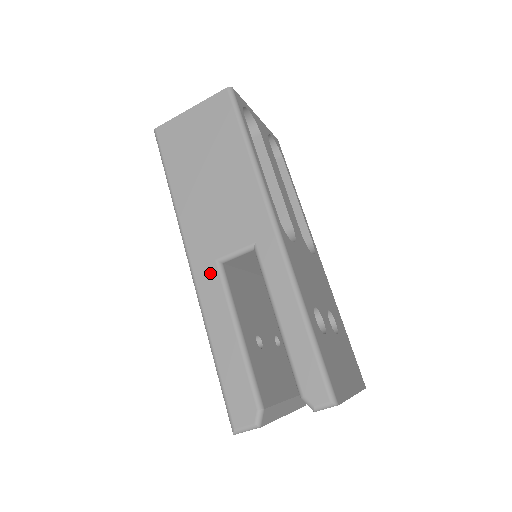
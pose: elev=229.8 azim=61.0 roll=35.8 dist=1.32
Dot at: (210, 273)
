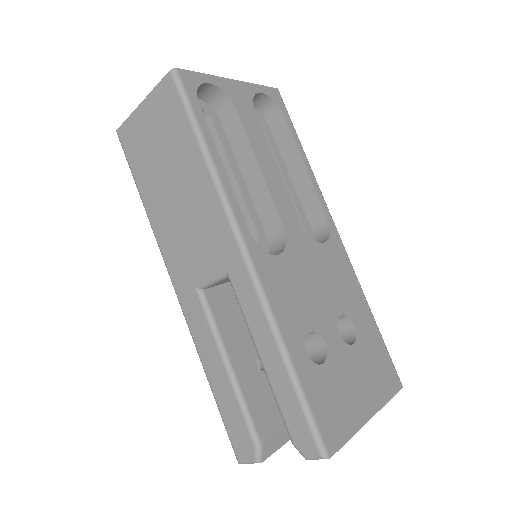
Dot at: (192, 301)
